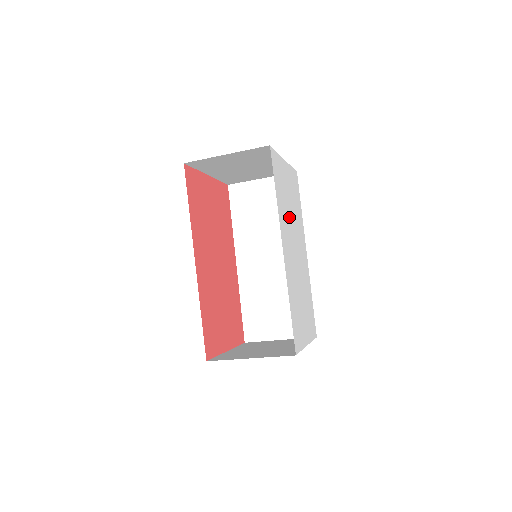
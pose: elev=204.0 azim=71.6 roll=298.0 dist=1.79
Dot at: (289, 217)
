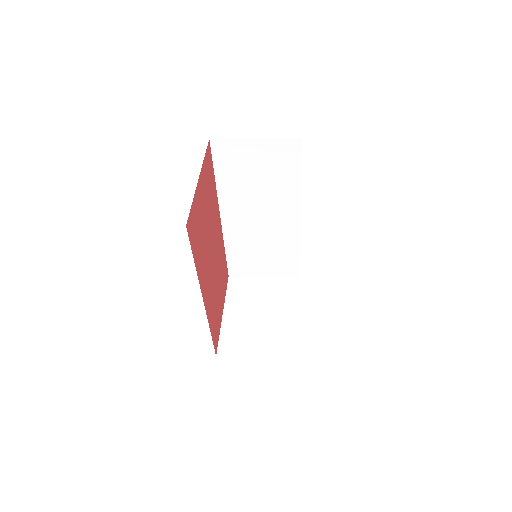
Dot at: occluded
